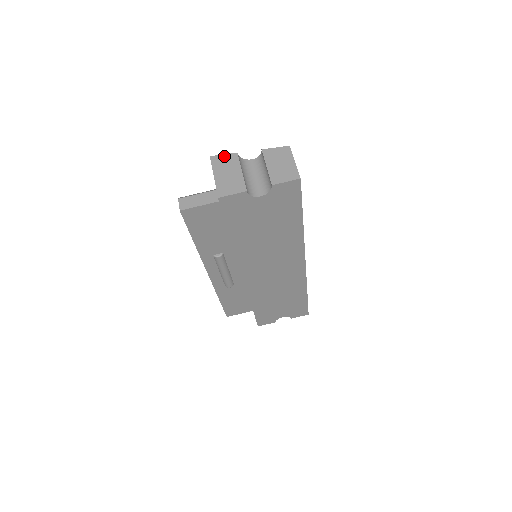
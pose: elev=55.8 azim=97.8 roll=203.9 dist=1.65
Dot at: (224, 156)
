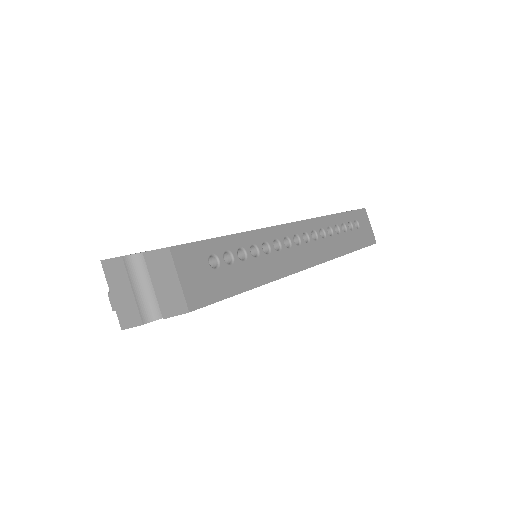
Dot at: (111, 262)
